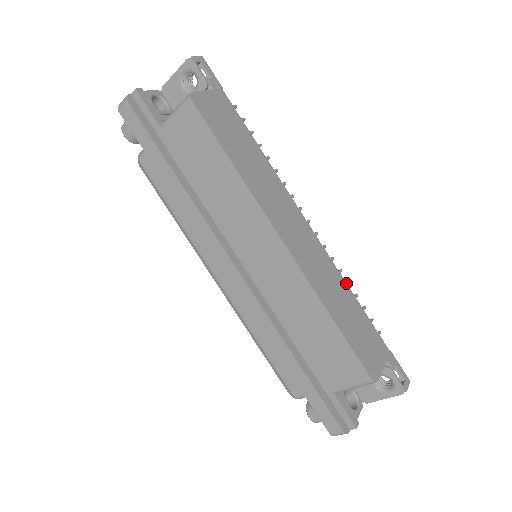
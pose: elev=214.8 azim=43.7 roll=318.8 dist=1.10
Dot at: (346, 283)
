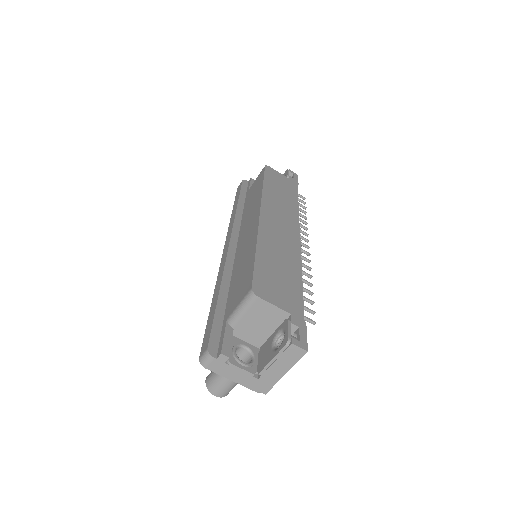
Dot at: (301, 269)
